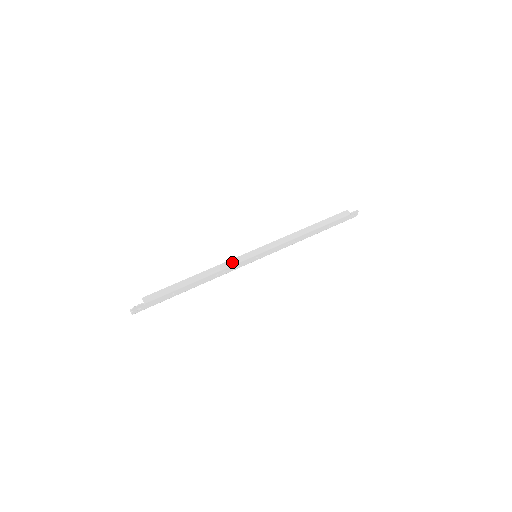
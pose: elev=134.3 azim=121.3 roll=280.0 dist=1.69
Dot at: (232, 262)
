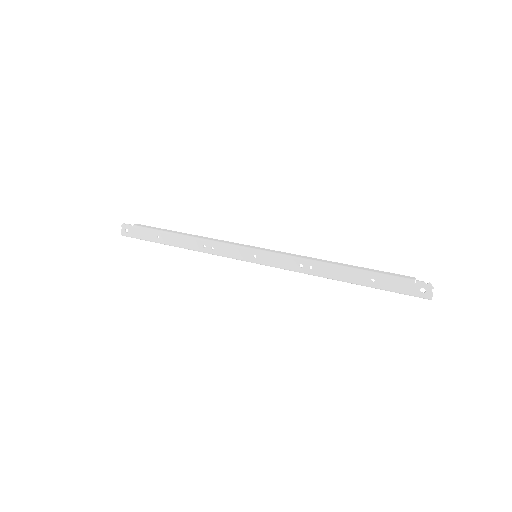
Dot at: (226, 242)
